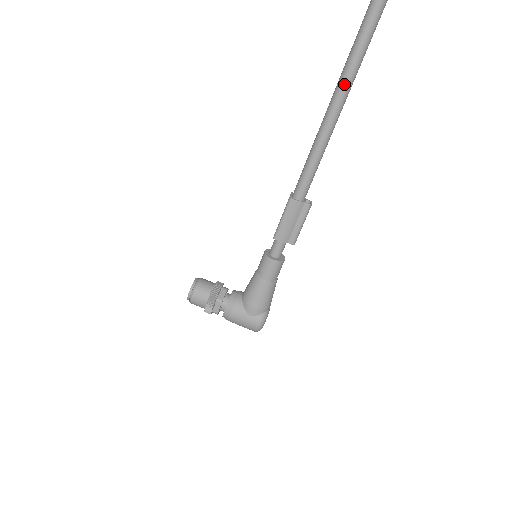
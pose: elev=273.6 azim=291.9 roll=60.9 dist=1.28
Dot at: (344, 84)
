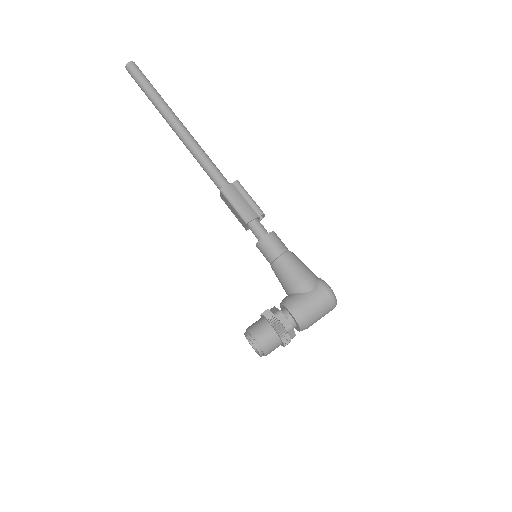
Dot at: (167, 112)
